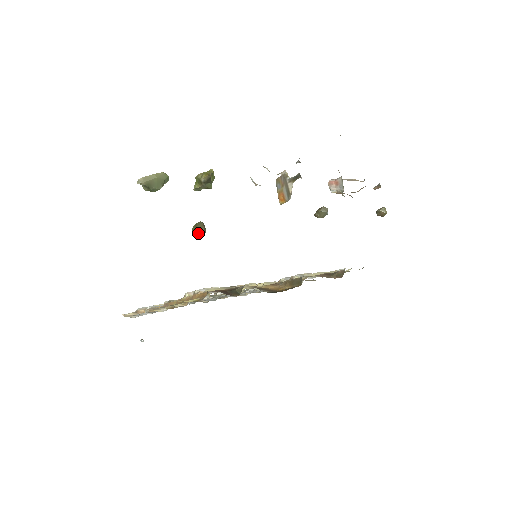
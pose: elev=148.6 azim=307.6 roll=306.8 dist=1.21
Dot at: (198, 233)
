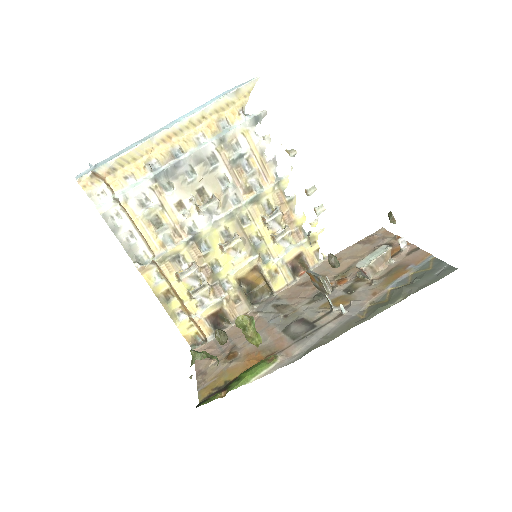
Dot at: occluded
